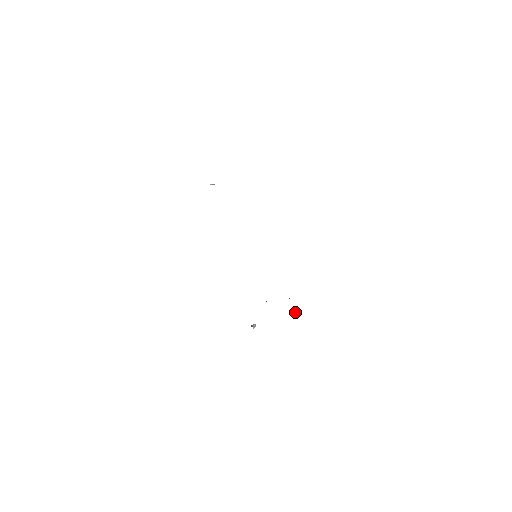
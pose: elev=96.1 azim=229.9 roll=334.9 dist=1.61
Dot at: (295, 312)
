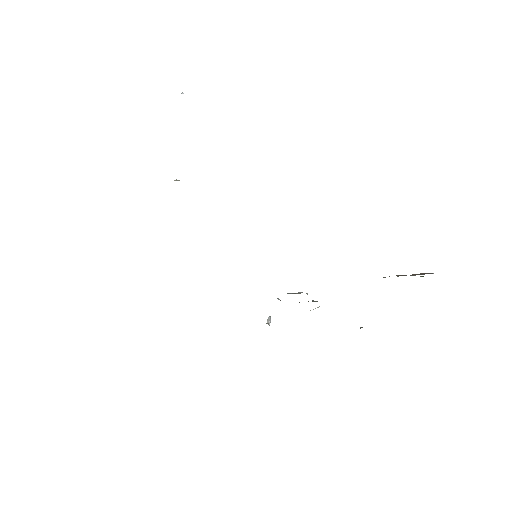
Dot at: (317, 307)
